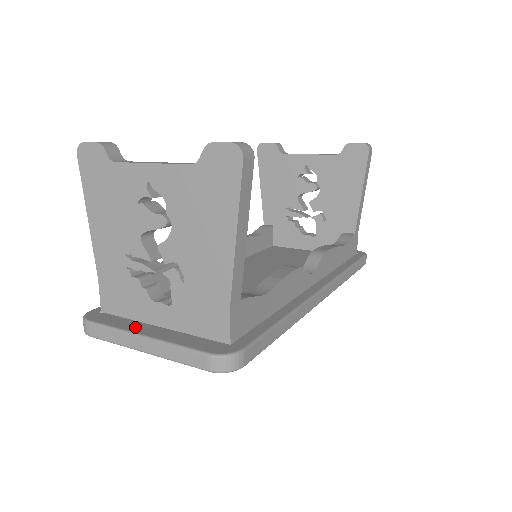
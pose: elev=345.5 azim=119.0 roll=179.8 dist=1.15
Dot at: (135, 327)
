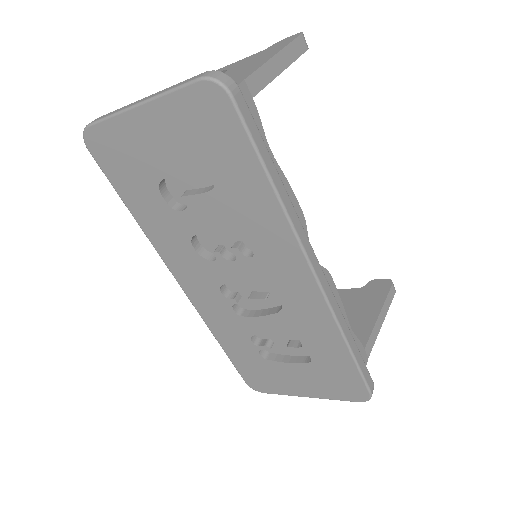
Dot at: occluded
